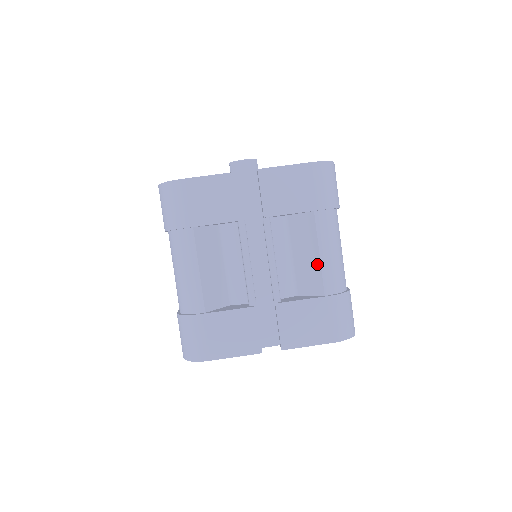
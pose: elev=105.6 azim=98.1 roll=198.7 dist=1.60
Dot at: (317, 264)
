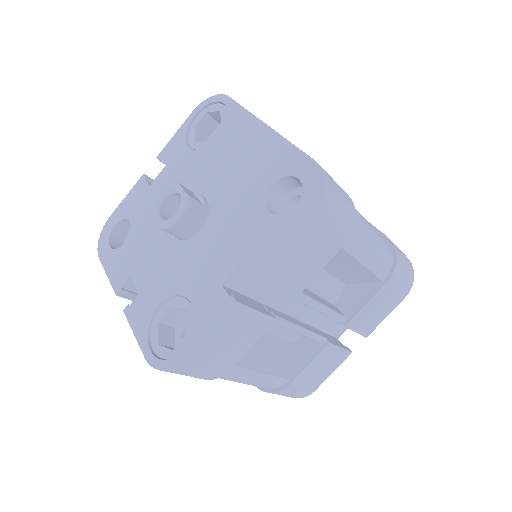
Dot at: (363, 270)
